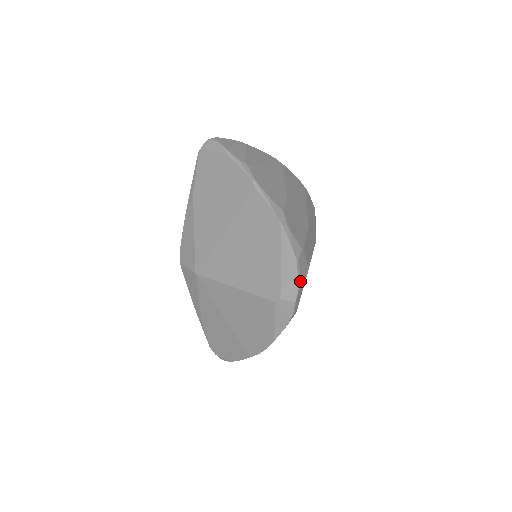
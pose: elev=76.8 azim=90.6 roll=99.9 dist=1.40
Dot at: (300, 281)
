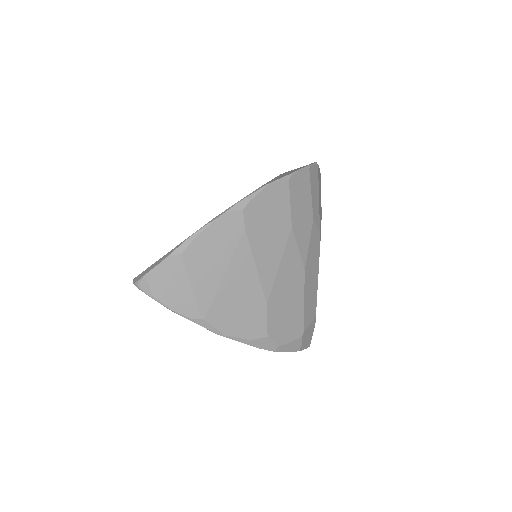
Dot at: (309, 344)
